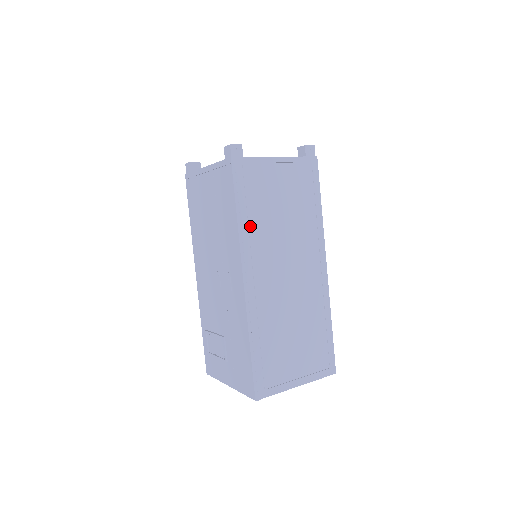
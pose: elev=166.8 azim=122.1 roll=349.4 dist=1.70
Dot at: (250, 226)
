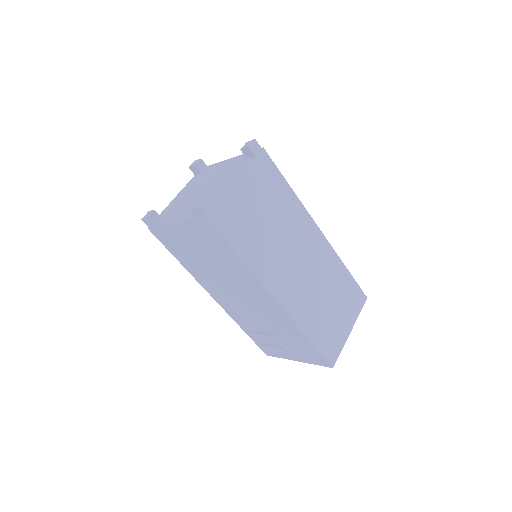
Dot at: (255, 257)
